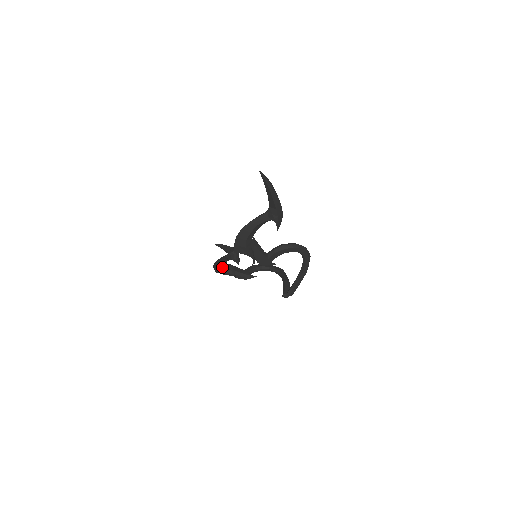
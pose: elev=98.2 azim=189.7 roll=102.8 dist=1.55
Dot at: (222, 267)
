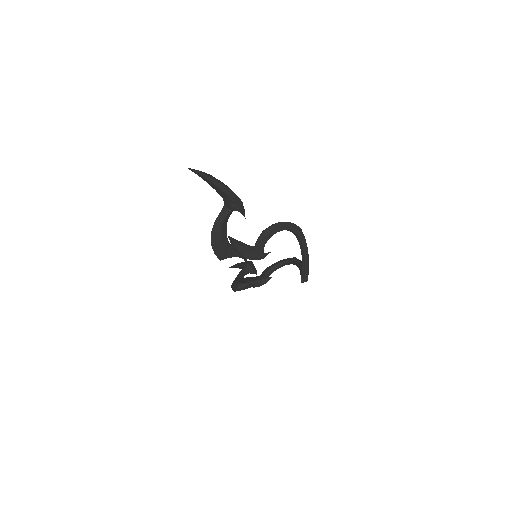
Dot at: (238, 284)
